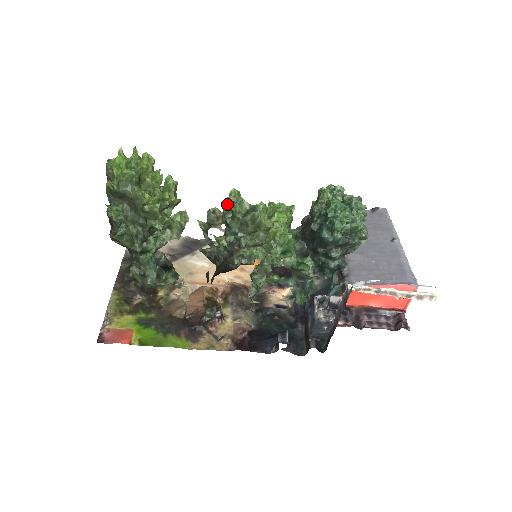
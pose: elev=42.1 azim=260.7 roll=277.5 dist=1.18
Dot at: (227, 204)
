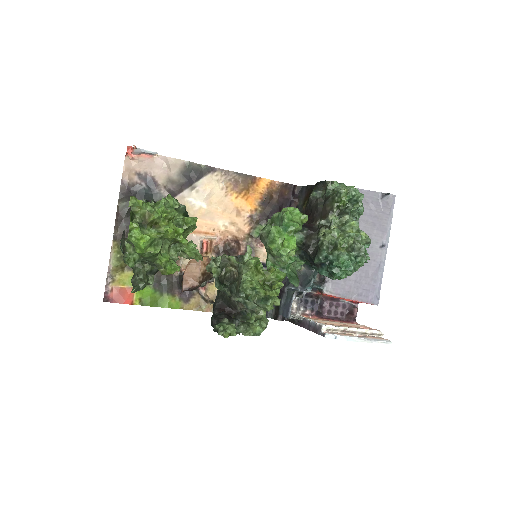
Dot at: (245, 289)
